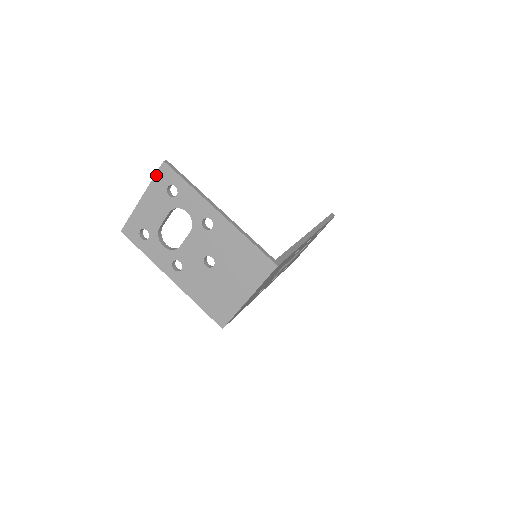
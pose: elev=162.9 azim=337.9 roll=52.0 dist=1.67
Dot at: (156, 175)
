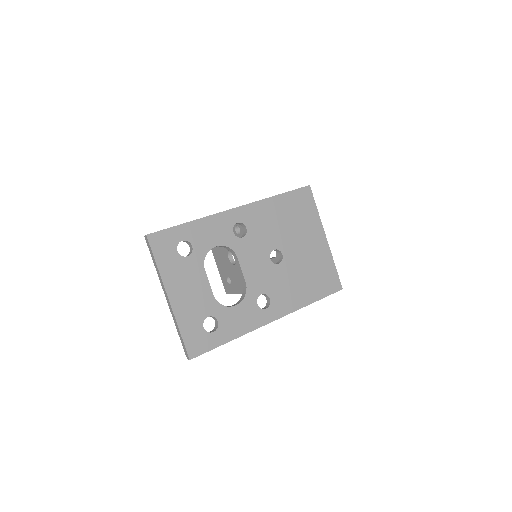
Dot at: (155, 257)
